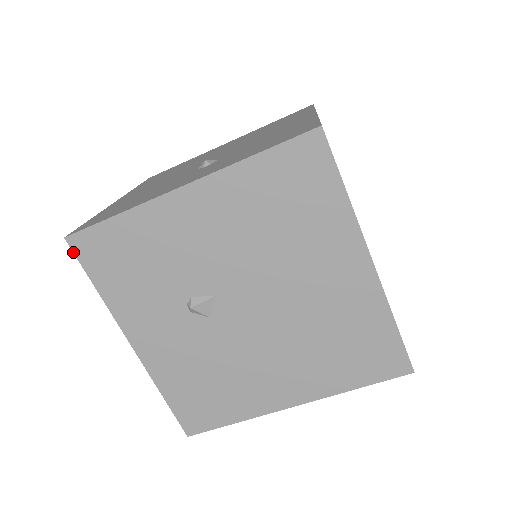
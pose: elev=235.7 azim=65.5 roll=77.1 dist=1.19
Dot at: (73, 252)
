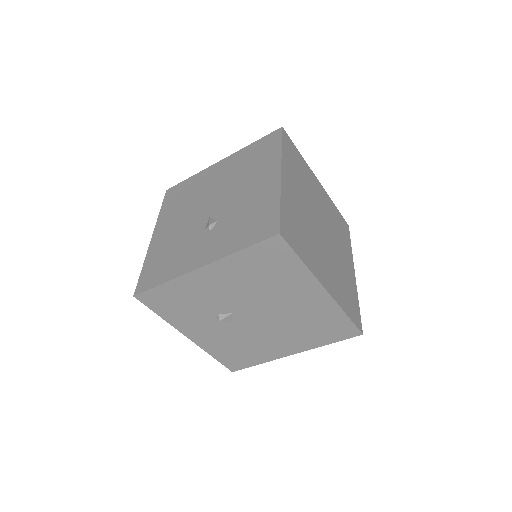
Dot at: (141, 302)
